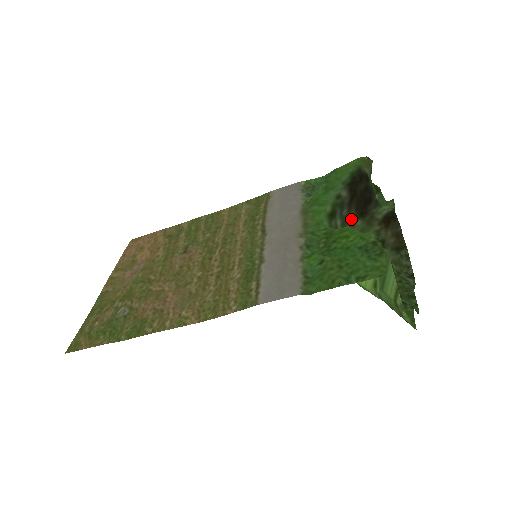
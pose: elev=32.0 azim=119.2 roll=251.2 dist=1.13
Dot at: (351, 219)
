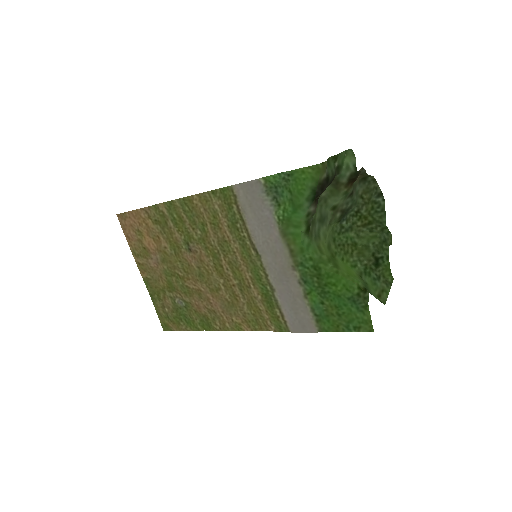
Dot at: occluded
